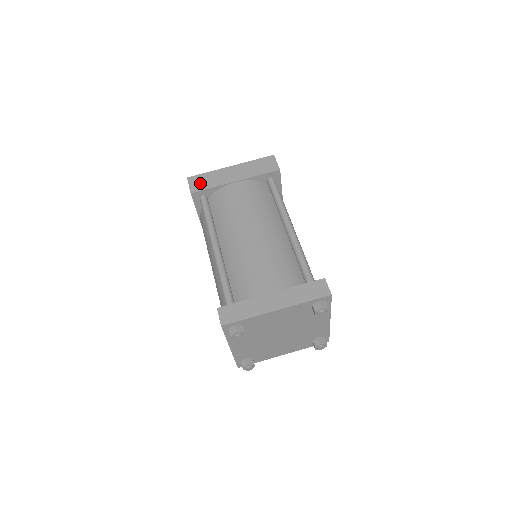
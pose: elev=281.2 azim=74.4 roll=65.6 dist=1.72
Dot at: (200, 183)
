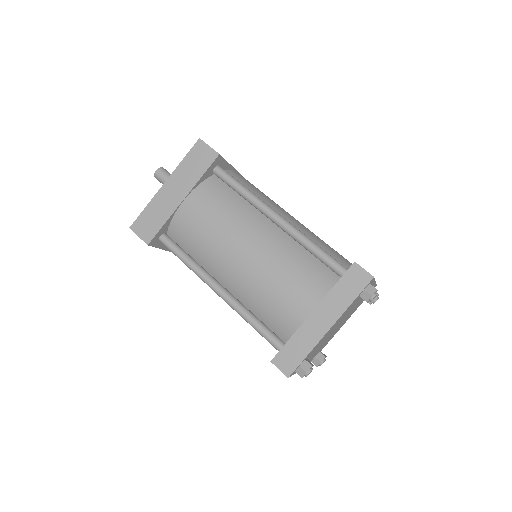
Dot at: (148, 226)
